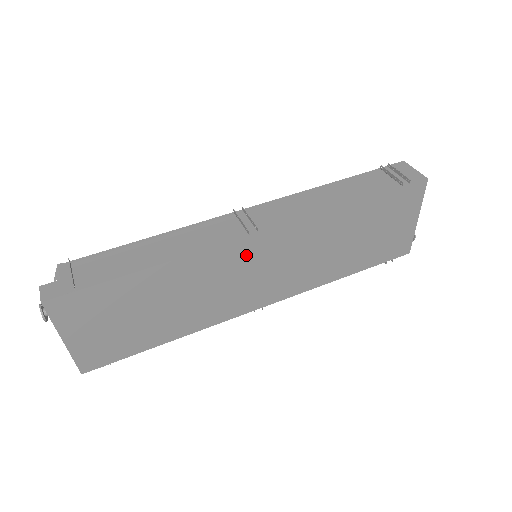
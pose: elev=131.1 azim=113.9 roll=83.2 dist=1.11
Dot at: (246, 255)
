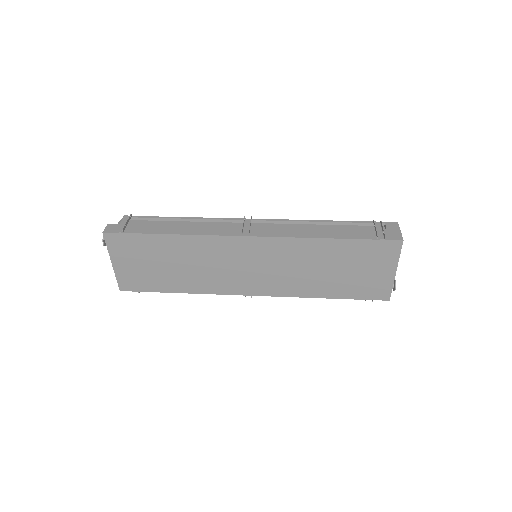
Dot at: (239, 250)
